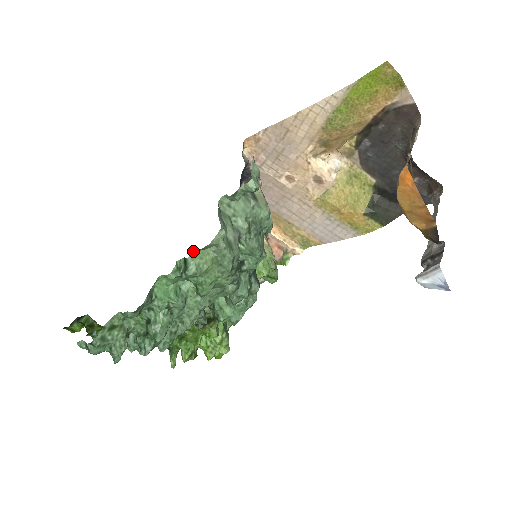
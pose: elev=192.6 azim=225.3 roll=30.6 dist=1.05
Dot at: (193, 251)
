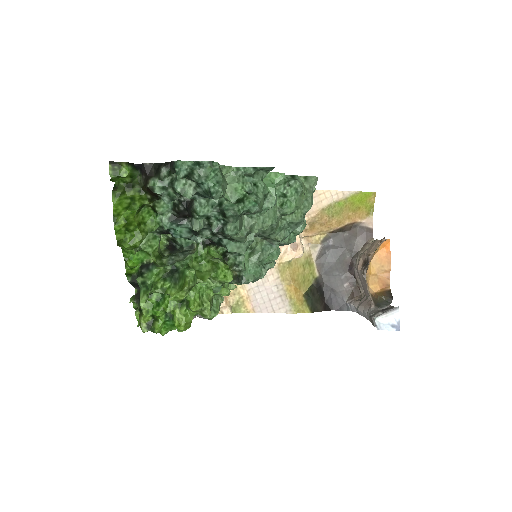
Dot at: (298, 176)
